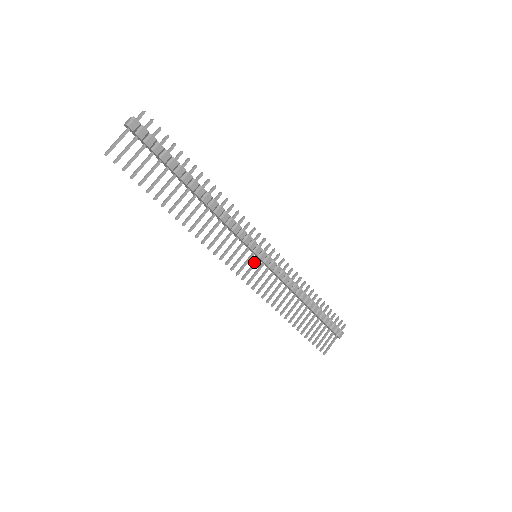
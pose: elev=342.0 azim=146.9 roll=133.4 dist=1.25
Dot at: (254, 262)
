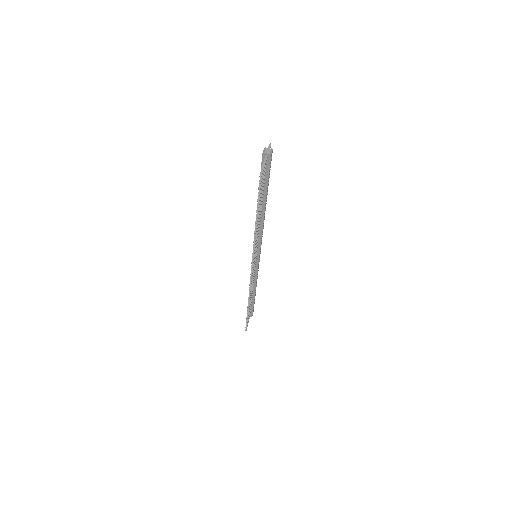
Dot at: (255, 261)
